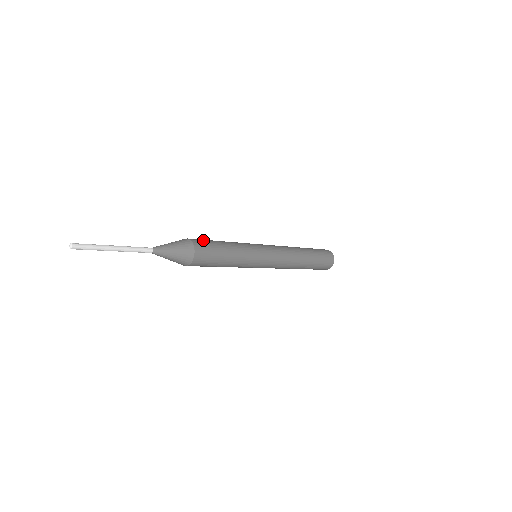
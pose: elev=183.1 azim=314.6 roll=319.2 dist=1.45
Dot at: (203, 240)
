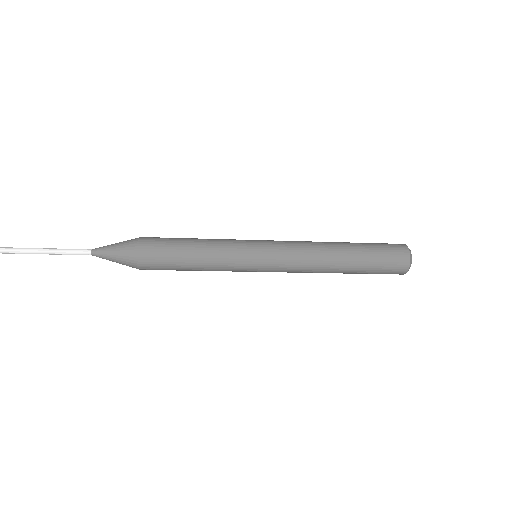
Dot at: (160, 242)
